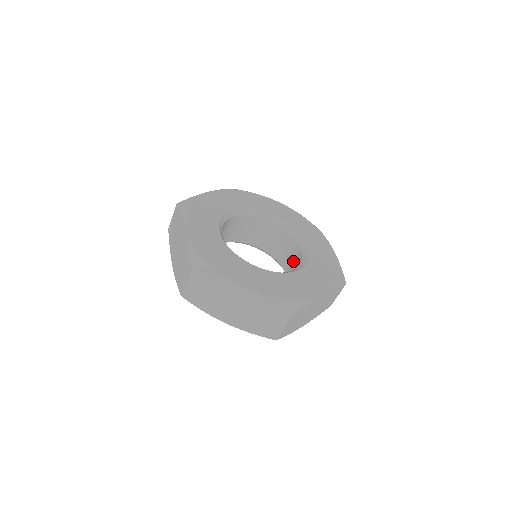
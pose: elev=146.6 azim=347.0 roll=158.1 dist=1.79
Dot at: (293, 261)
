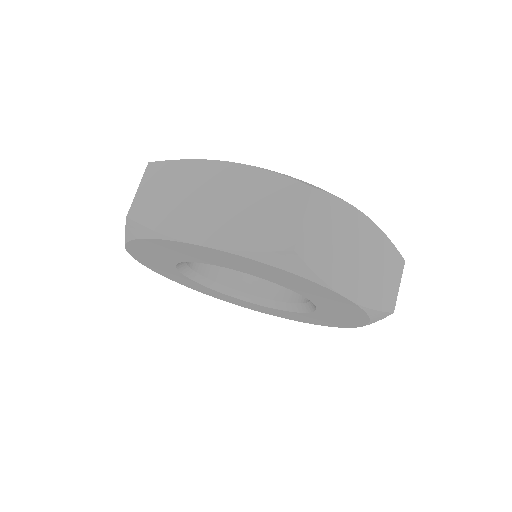
Dot at: occluded
